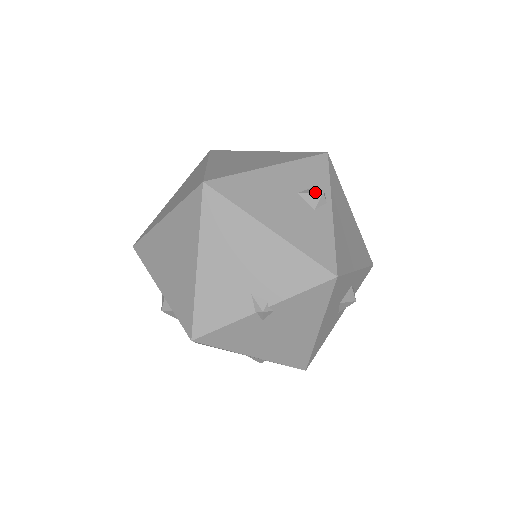
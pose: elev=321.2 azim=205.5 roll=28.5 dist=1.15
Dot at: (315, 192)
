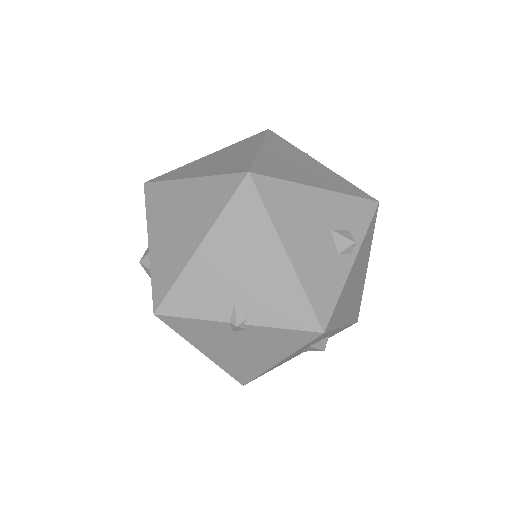
Dot at: (348, 238)
